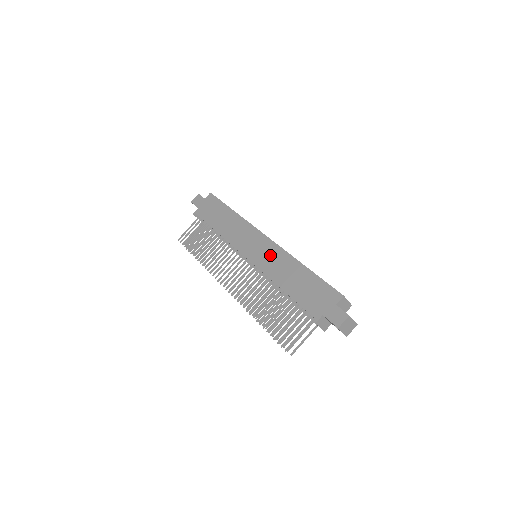
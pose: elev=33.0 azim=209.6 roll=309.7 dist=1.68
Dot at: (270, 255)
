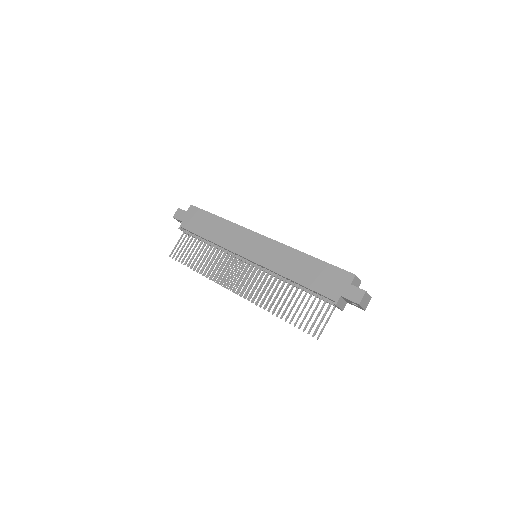
Dot at: (272, 252)
